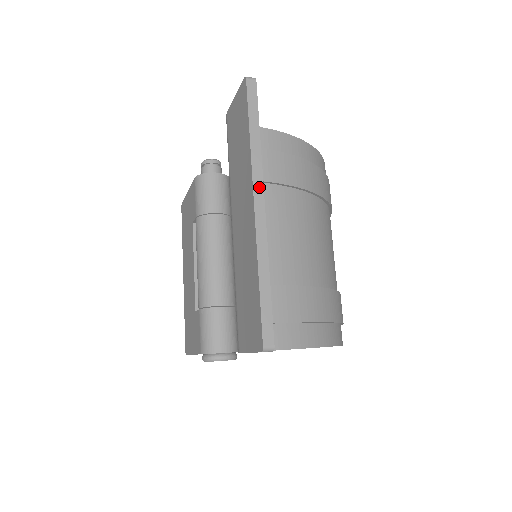
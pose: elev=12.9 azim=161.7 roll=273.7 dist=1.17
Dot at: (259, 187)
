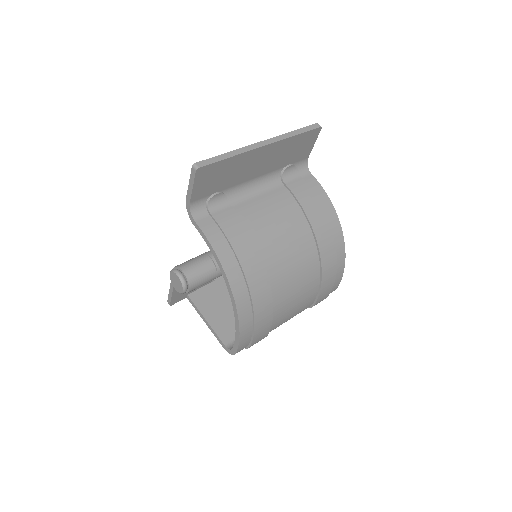
Dot at: (272, 141)
